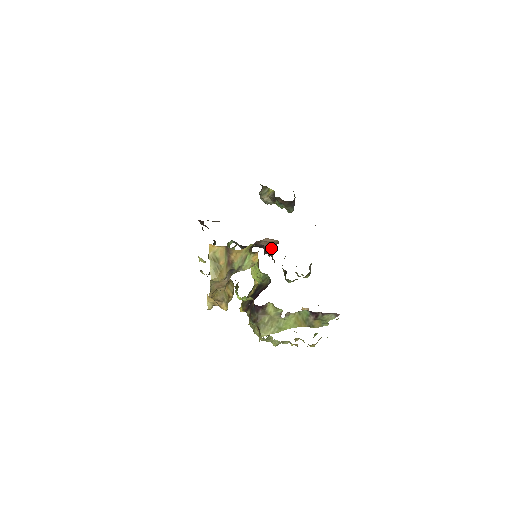
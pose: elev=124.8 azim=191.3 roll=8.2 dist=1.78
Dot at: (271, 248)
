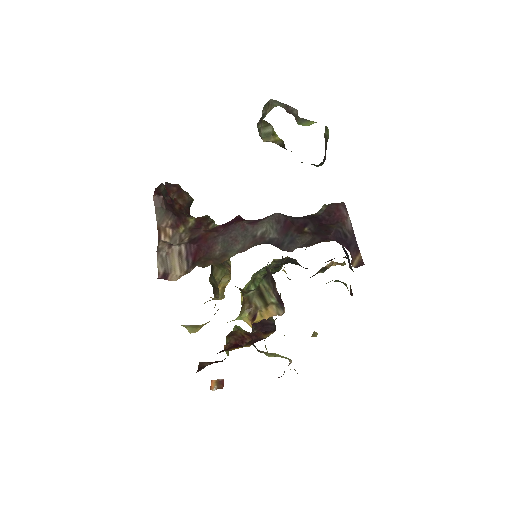
Dot at: (274, 293)
